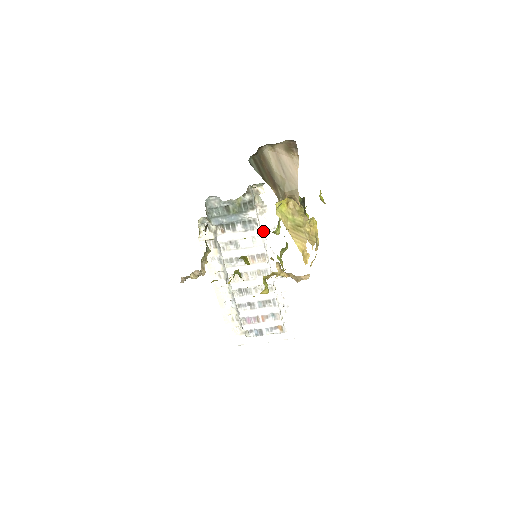
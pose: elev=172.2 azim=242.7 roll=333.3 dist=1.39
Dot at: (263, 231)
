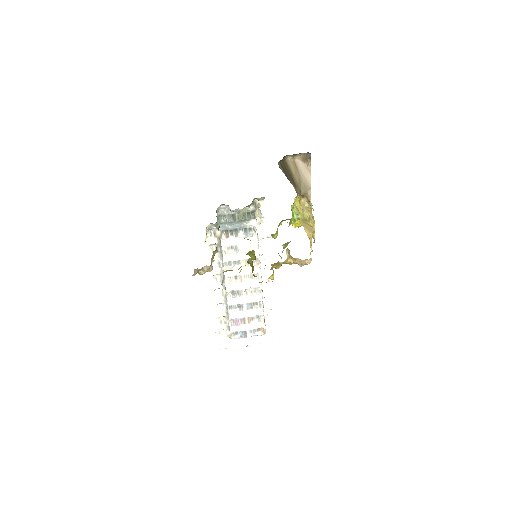
Dot at: (259, 239)
